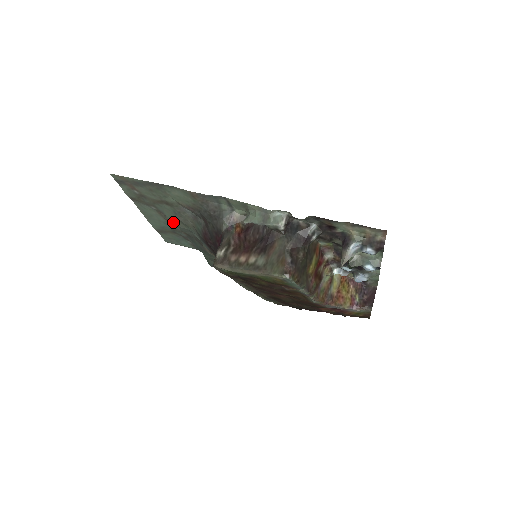
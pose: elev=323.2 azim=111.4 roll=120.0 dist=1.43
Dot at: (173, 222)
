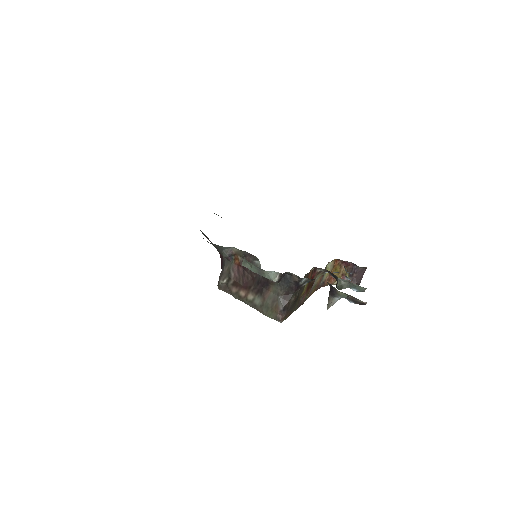
Dot at: occluded
